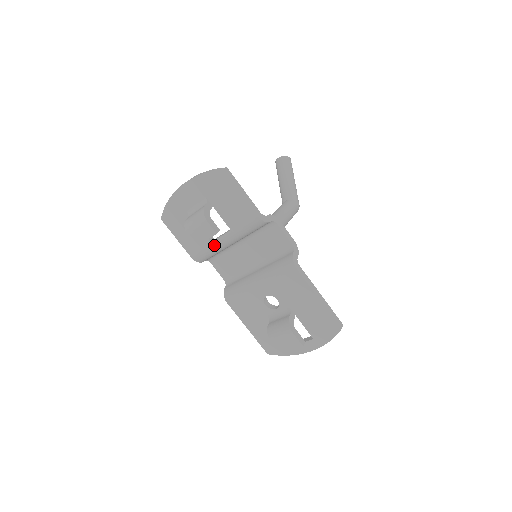
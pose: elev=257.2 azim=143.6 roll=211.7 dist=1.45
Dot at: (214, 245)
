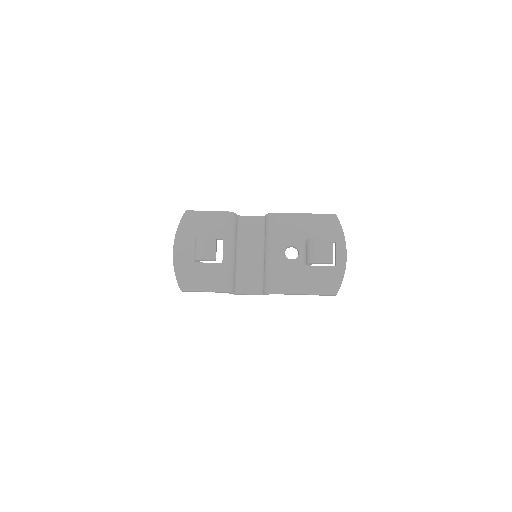
Dot at: (225, 262)
